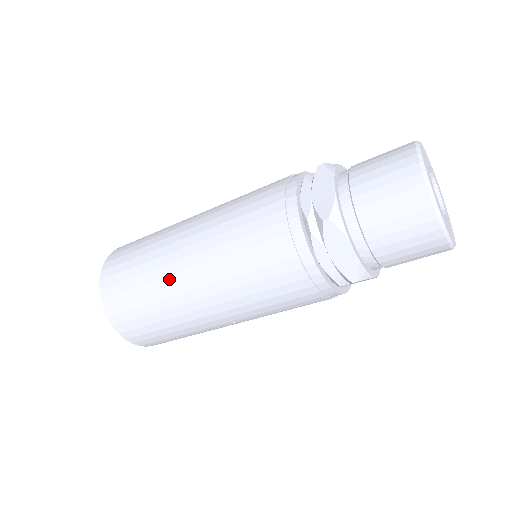
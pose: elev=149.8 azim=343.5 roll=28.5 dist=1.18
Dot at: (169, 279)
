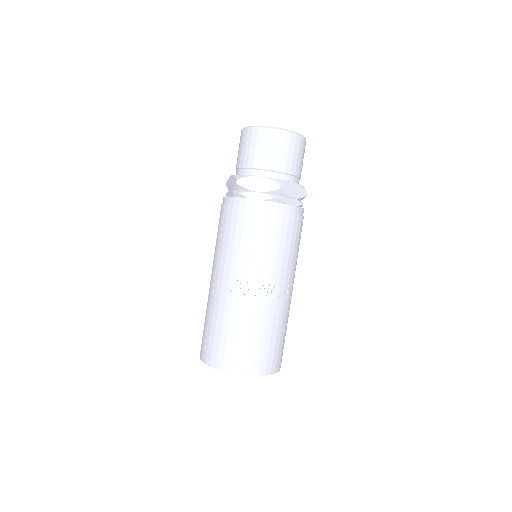
Dot at: occluded
